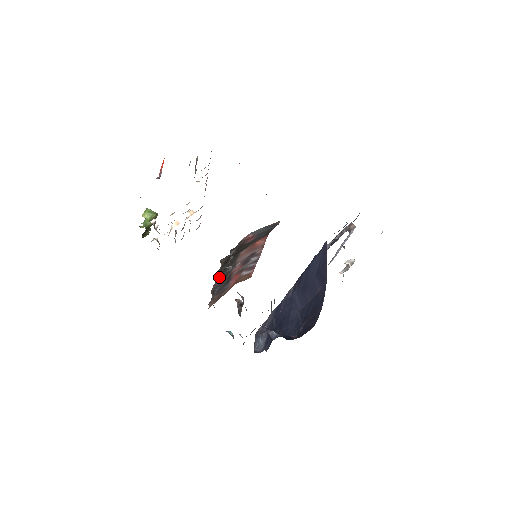
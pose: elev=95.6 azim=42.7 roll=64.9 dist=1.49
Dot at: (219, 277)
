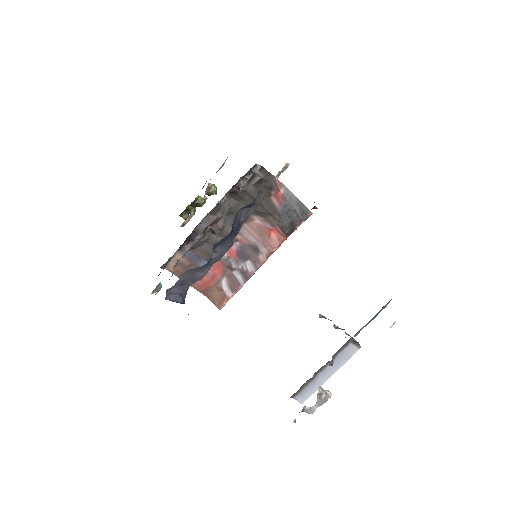
Dot at: occluded
